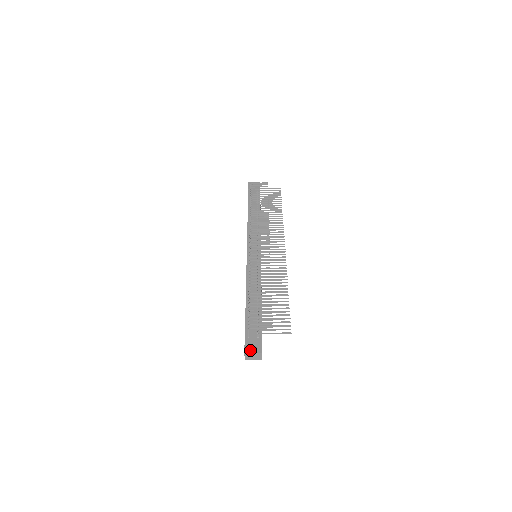
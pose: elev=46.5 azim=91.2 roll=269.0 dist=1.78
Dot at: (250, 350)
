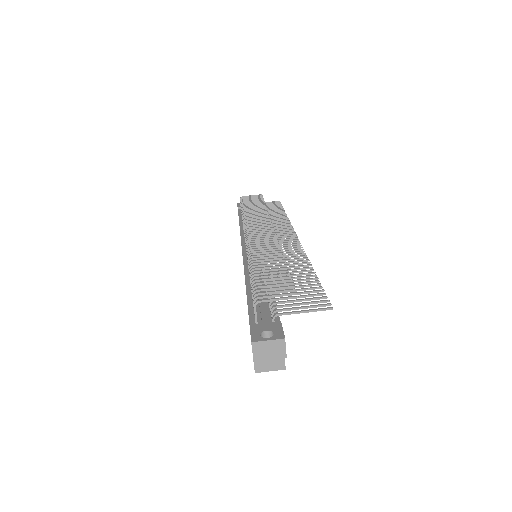
Dot at: (261, 337)
